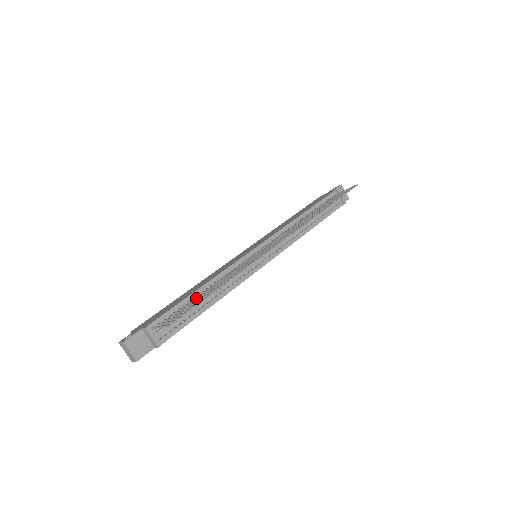
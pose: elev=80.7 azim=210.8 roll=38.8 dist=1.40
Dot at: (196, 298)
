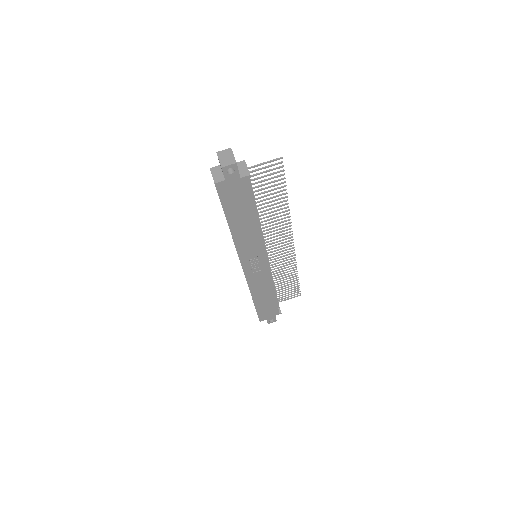
Dot at: (260, 197)
